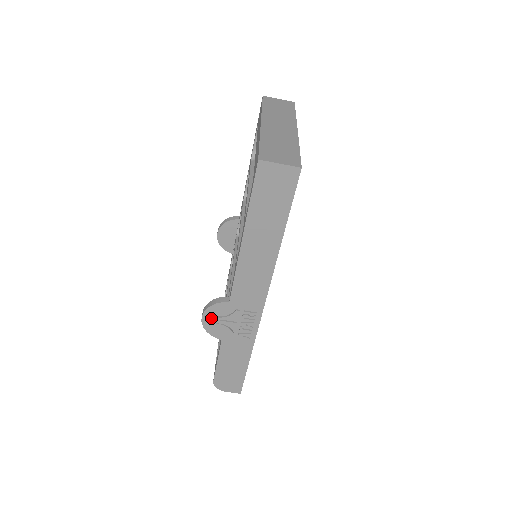
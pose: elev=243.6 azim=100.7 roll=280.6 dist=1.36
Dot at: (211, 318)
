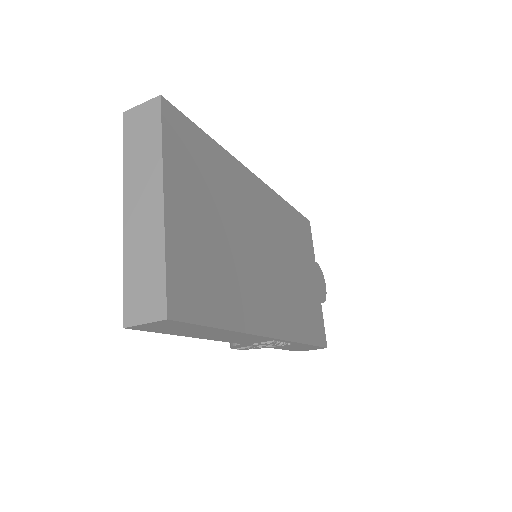
Dot at: (241, 349)
